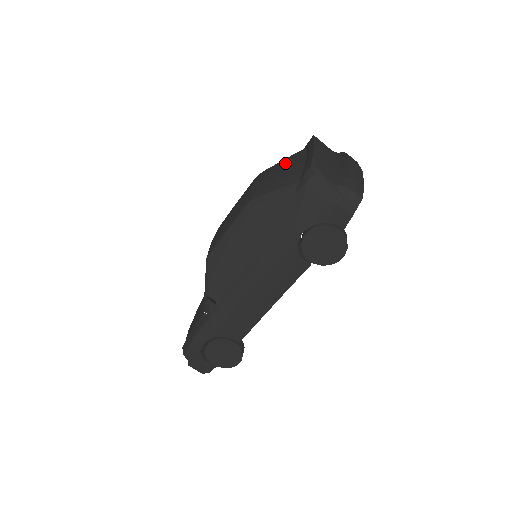
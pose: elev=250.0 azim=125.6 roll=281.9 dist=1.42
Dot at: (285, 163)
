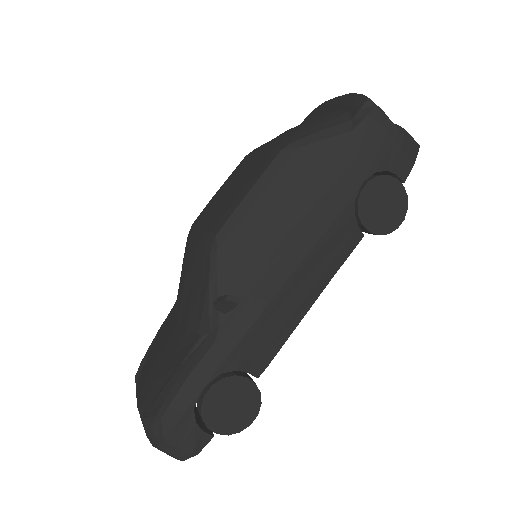
Dot at: occluded
